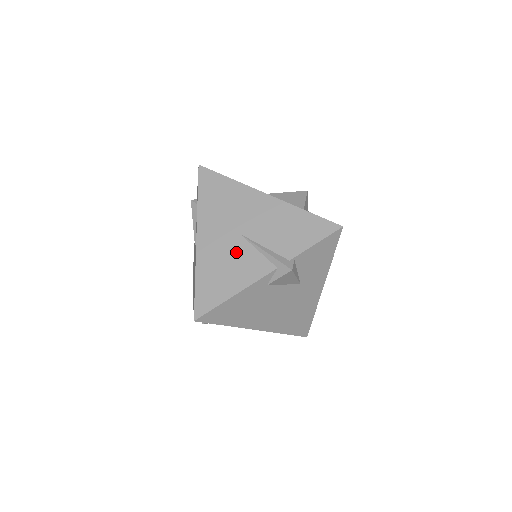
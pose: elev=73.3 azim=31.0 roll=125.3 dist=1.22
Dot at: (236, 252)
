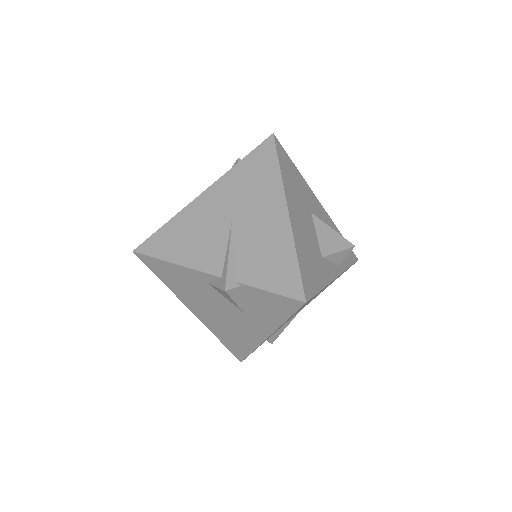
Dot at: (213, 232)
